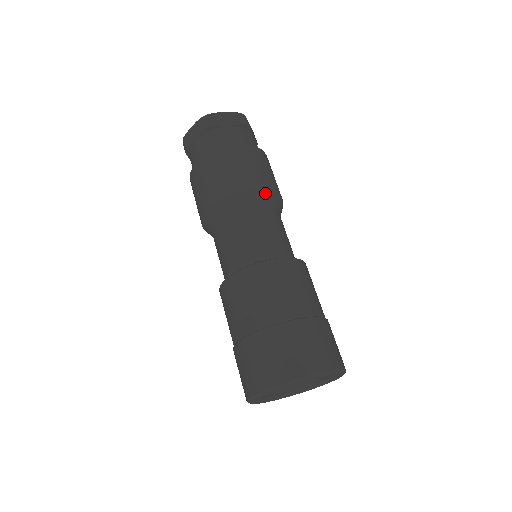
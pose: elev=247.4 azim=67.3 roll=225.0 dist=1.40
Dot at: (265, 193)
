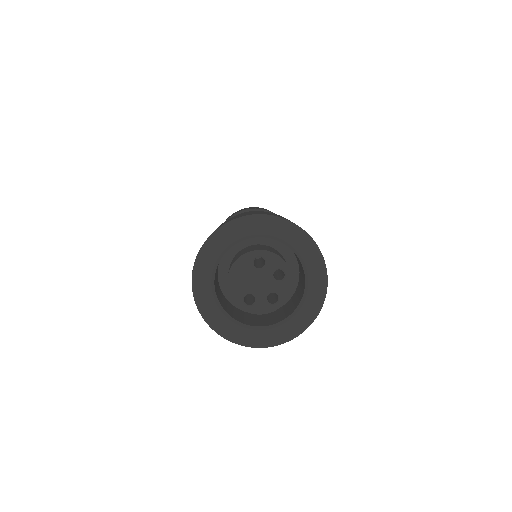
Dot at: occluded
